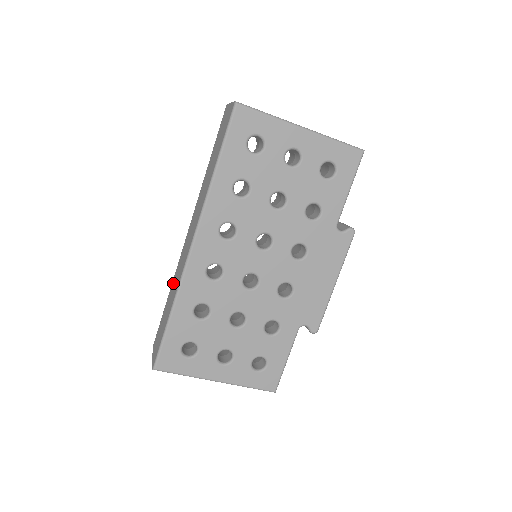
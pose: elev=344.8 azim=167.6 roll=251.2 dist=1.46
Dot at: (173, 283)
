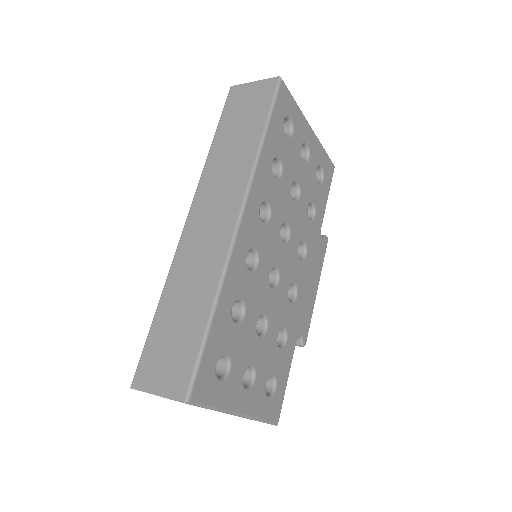
Dot at: (177, 282)
